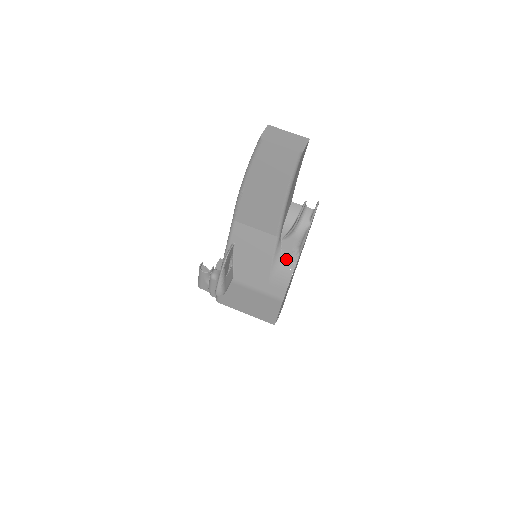
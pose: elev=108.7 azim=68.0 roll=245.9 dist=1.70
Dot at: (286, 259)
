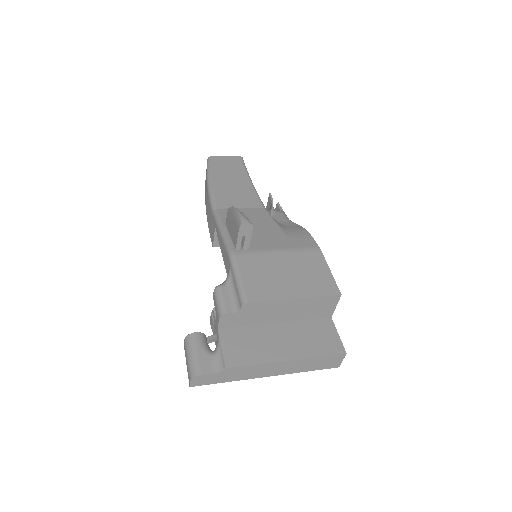
Dot at: (287, 225)
